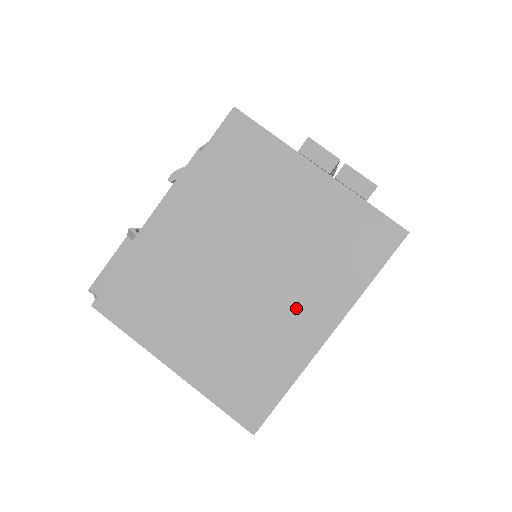
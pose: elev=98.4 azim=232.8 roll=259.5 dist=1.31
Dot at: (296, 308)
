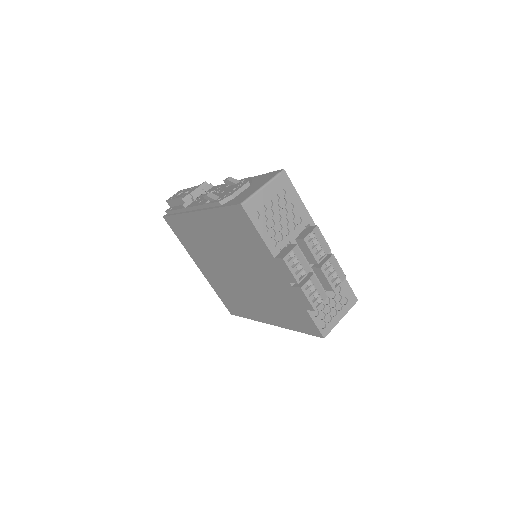
Dot at: (257, 304)
